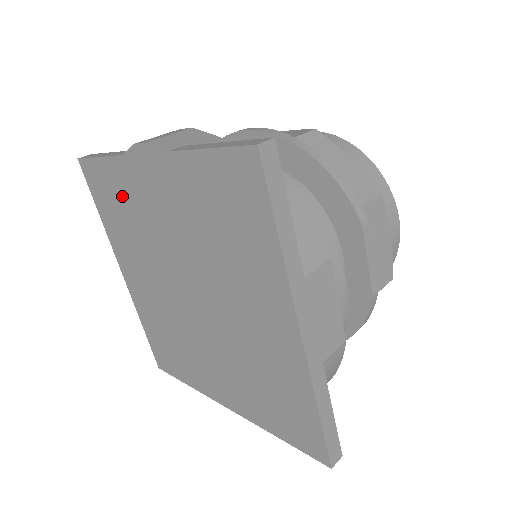
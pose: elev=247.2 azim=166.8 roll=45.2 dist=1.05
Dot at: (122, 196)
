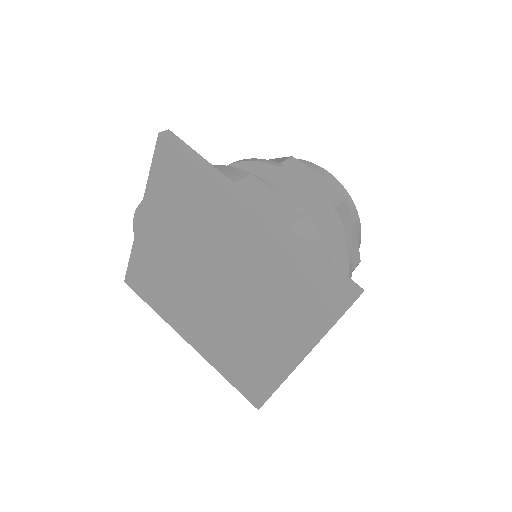
Dot at: (150, 270)
